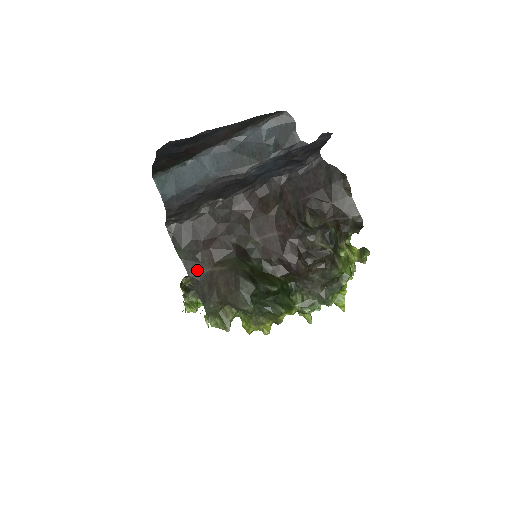
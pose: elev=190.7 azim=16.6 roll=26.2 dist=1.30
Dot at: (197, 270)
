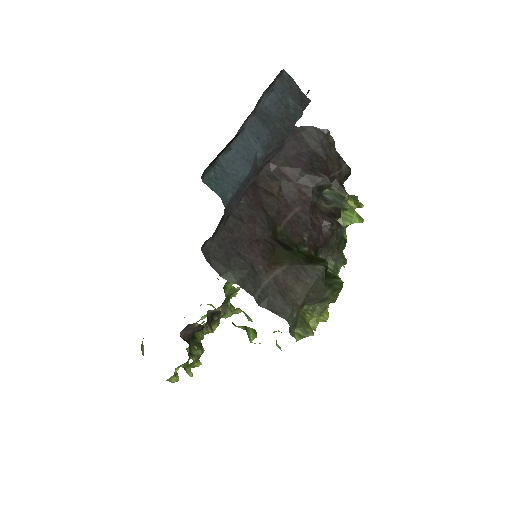
Dot at: (259, 286)
